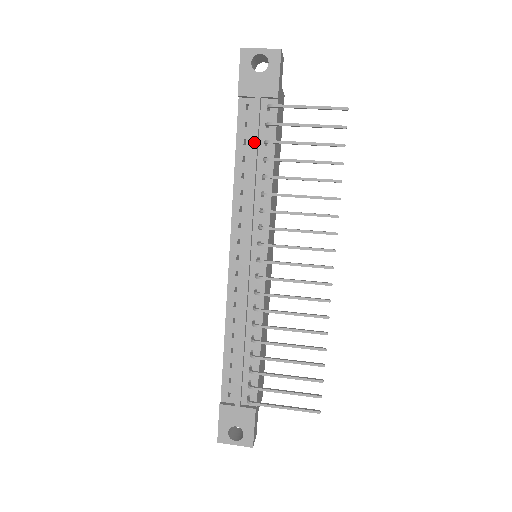
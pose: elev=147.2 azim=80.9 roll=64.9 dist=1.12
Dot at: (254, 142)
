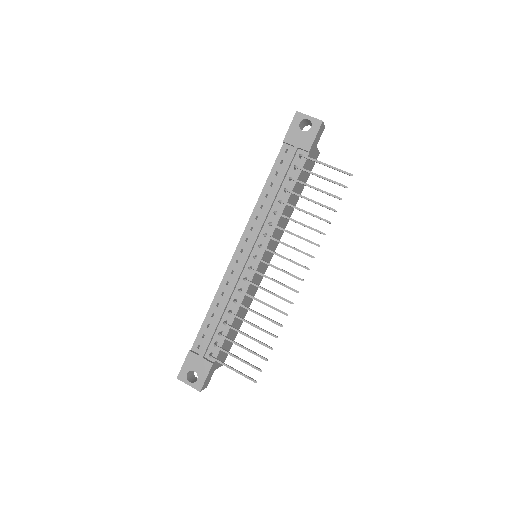
Dot at: (282, 175)
